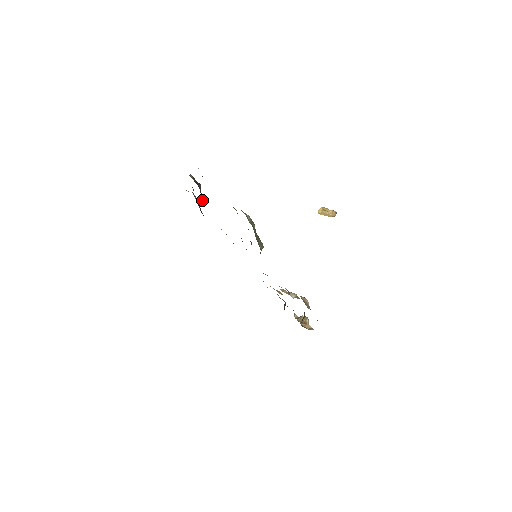
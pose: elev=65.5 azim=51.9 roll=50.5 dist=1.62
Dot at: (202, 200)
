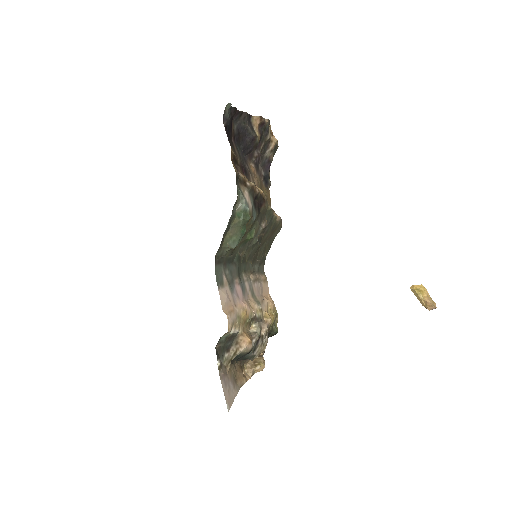
Dot at: (255, 154)
